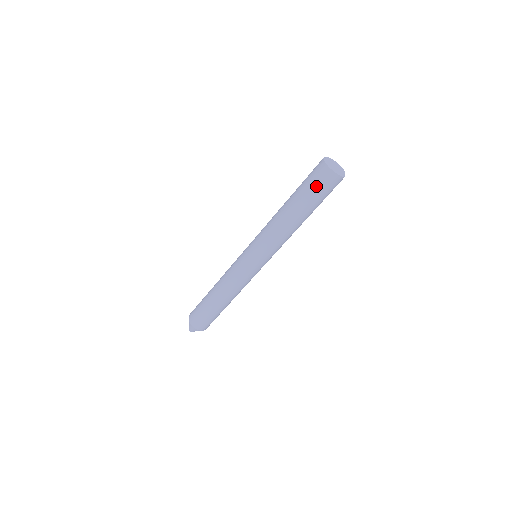
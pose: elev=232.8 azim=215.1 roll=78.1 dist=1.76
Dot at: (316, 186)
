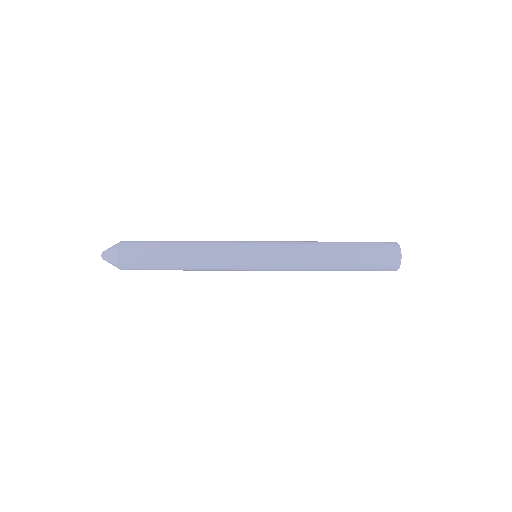
Dot at: (376, 266)
